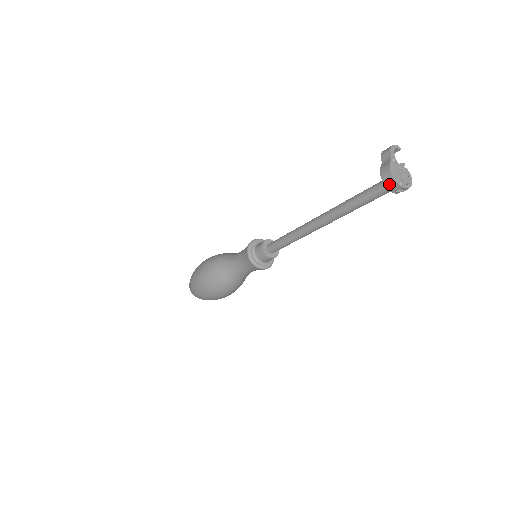
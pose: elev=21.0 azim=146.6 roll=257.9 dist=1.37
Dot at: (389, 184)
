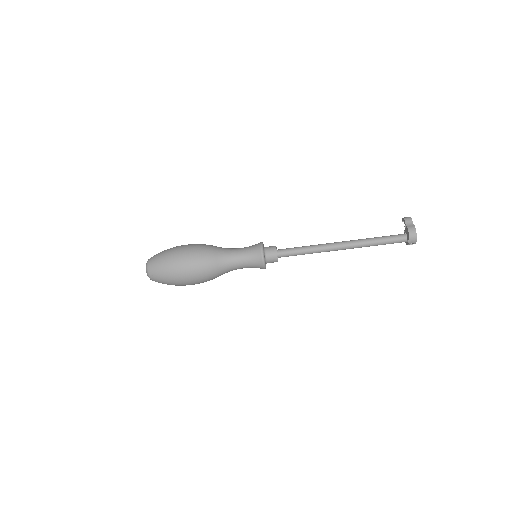
Dot at: (412, 238)
